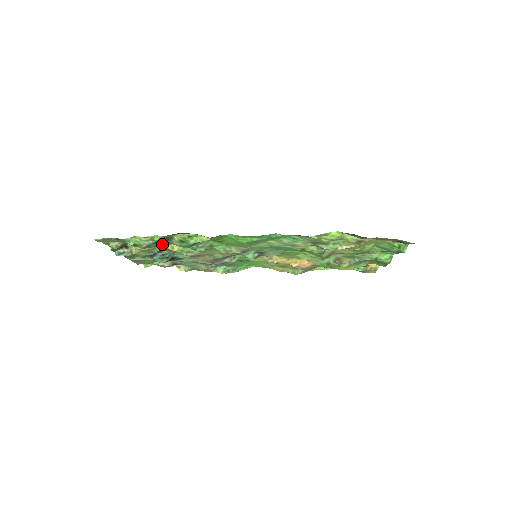
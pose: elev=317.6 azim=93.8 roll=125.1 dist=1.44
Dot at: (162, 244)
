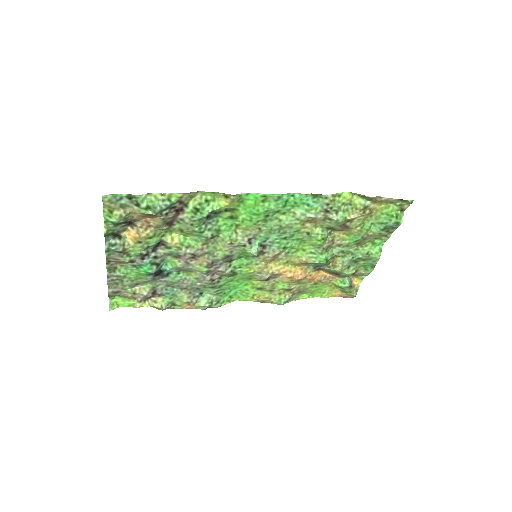
Dot at: (166, 227)
